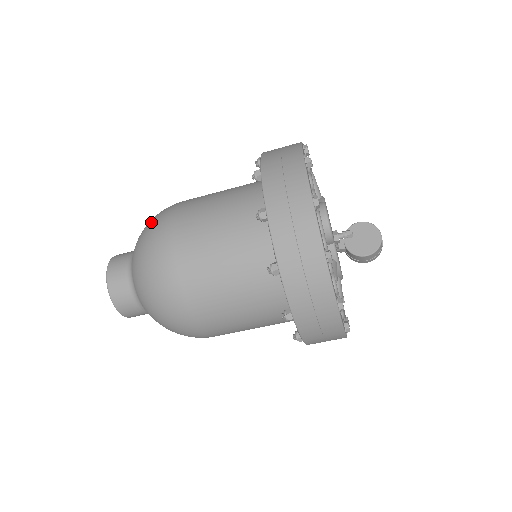
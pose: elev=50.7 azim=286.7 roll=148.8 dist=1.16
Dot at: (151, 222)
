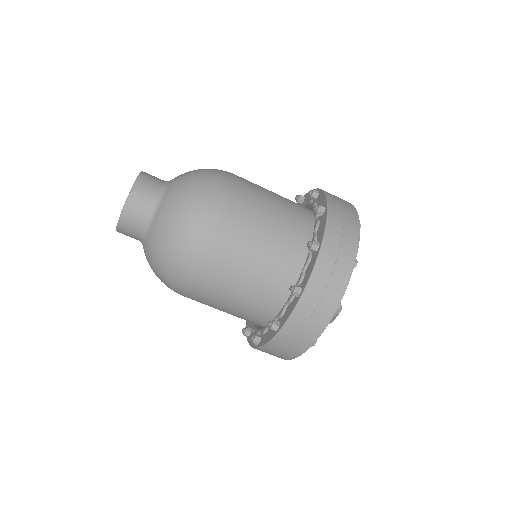
Dot at: occluded
